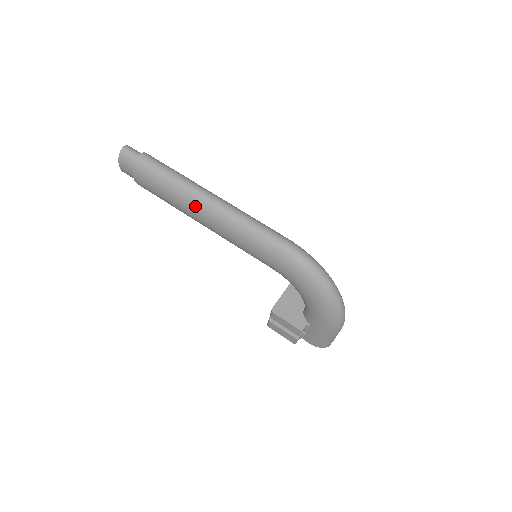
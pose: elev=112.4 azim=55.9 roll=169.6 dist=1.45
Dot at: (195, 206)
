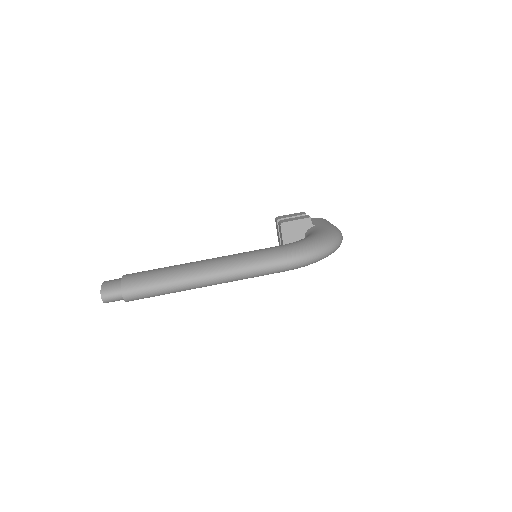
Dot at: occluded
